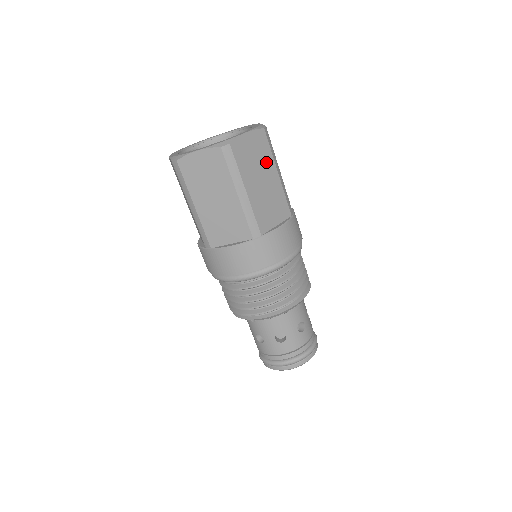
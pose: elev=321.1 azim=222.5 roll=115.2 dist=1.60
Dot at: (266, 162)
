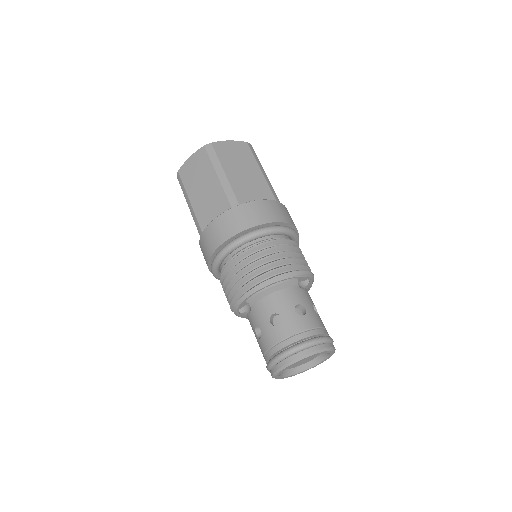
Dot at: (248, 161)
